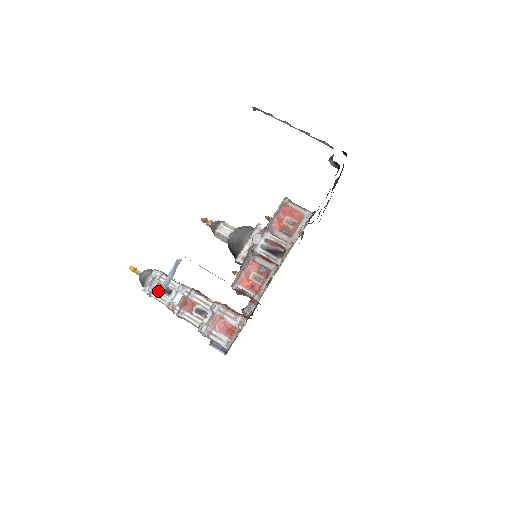
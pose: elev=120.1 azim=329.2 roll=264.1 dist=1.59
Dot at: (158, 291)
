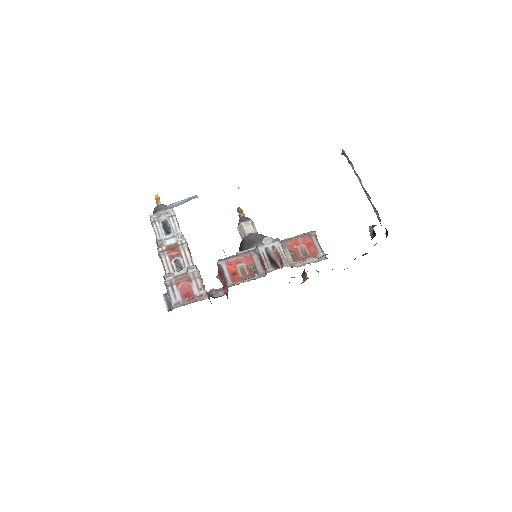
Dot at: (161, 225)
